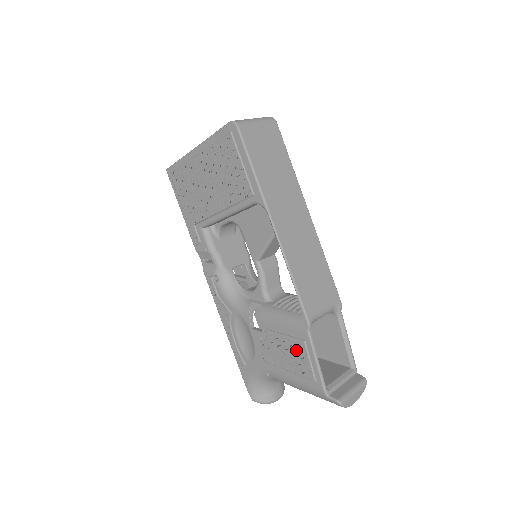
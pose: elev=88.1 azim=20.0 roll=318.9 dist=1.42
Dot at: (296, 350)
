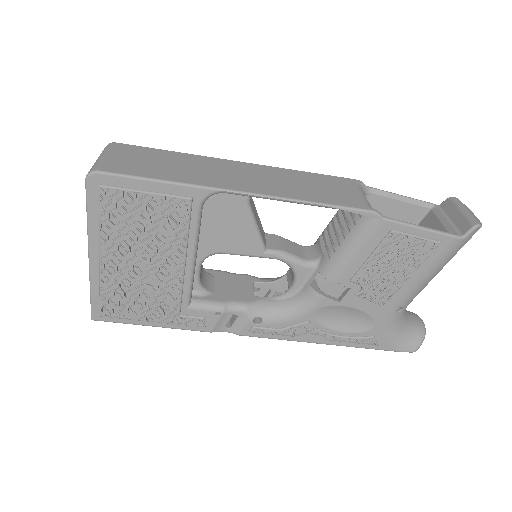
Dot at: (395, 249)
